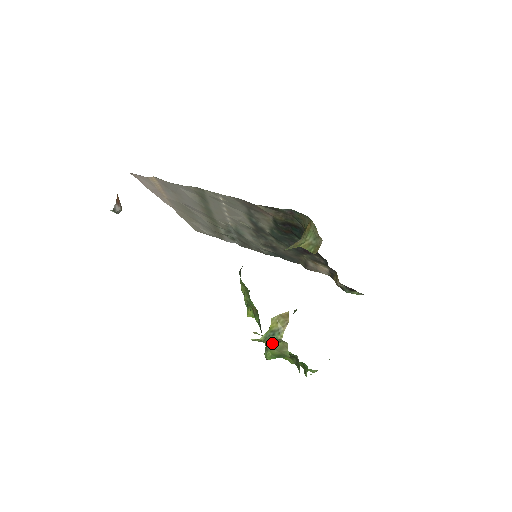
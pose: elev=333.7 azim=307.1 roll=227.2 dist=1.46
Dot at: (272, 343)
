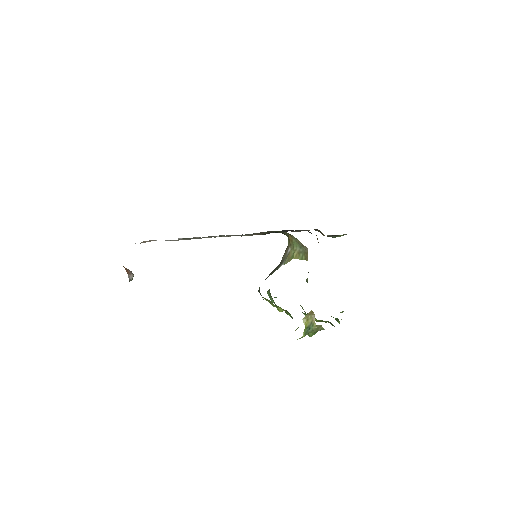
Dot at: occluded
